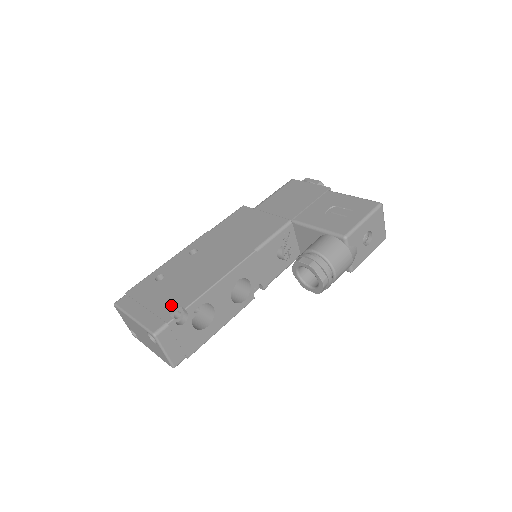
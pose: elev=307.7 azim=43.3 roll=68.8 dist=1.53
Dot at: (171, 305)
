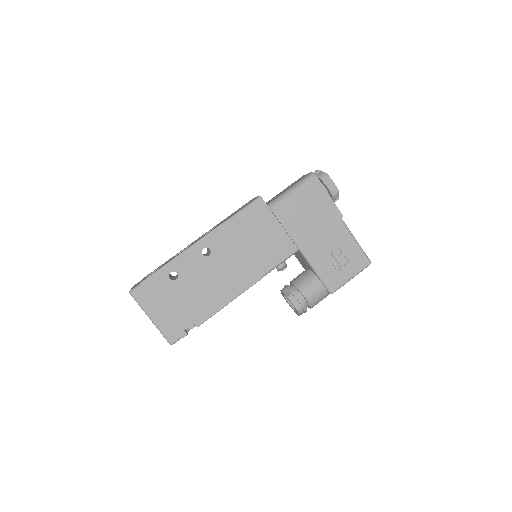
Dot at: (185, 319)
